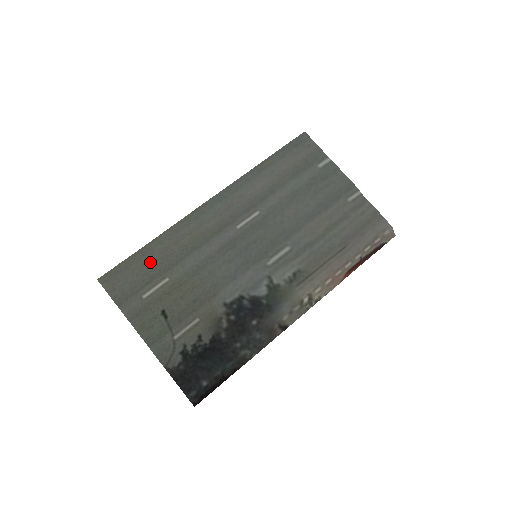
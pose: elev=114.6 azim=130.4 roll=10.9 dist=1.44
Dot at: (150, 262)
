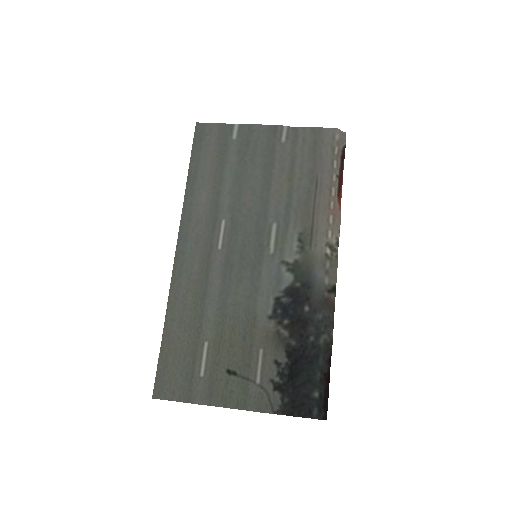
Dot at: (179, 343)
